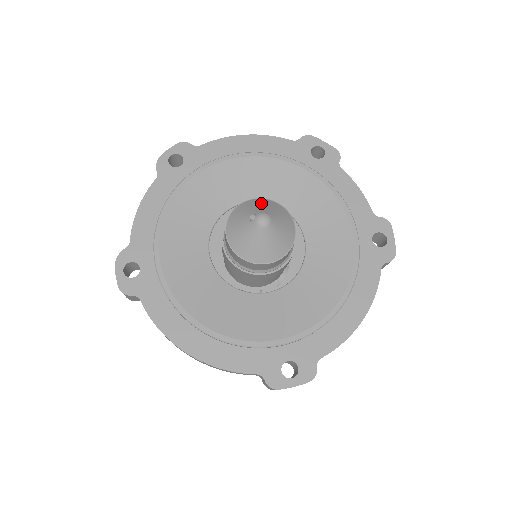
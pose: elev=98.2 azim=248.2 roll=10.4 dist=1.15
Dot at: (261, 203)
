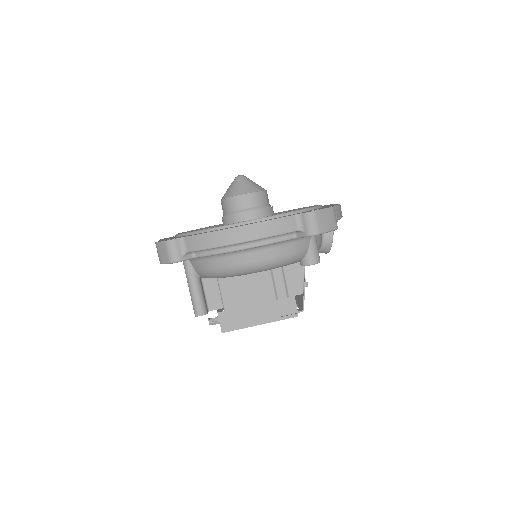
Dot at: occluded
